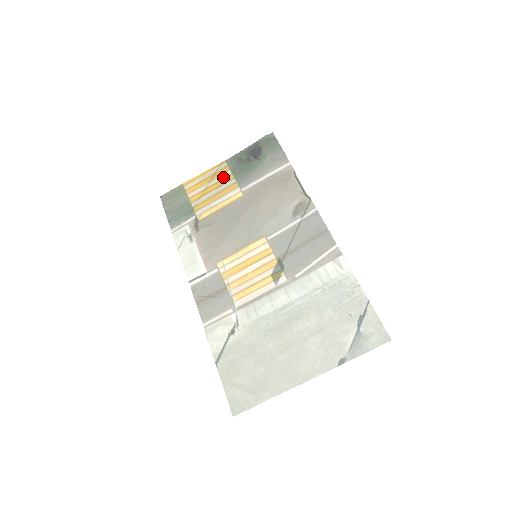
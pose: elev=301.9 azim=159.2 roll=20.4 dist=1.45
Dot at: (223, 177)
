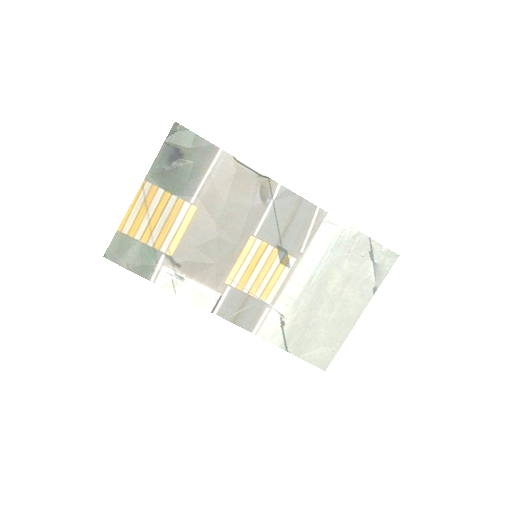
Dot at: (158, 199)
